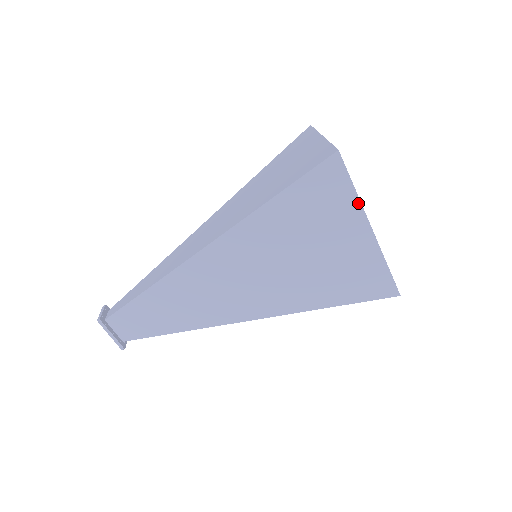
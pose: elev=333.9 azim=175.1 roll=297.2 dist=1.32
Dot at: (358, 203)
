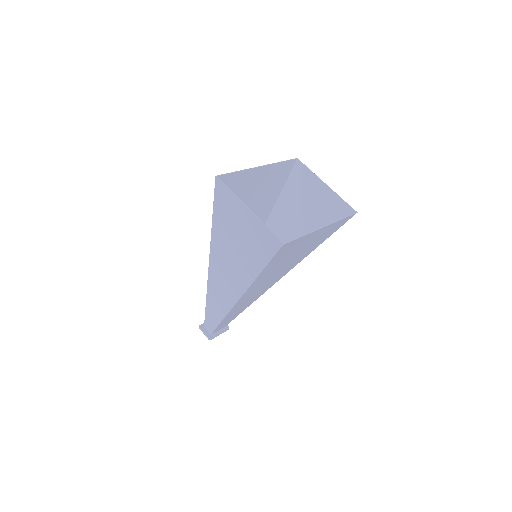
Dot at: (309, 234)
